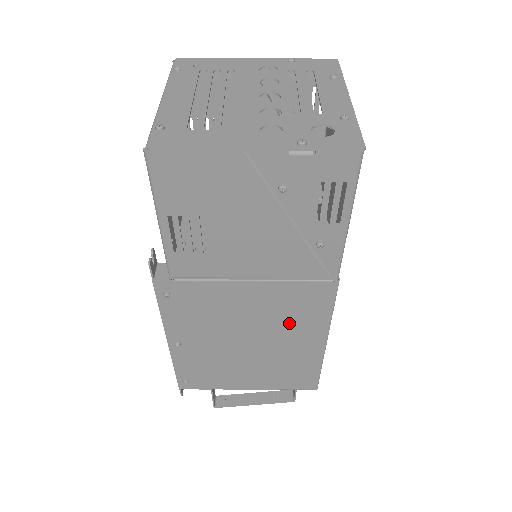
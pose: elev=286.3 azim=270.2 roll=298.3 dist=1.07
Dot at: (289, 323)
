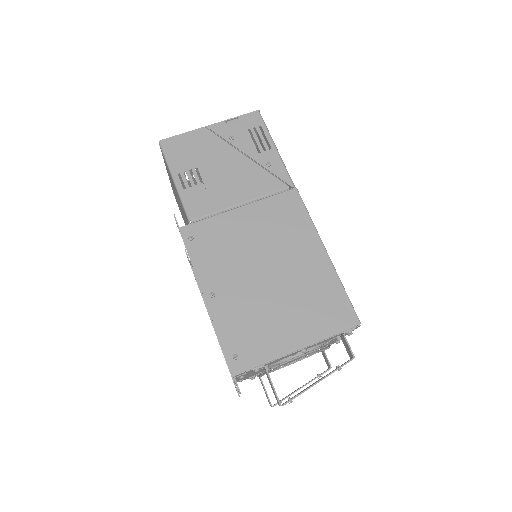
Dot at: (287, 239)
